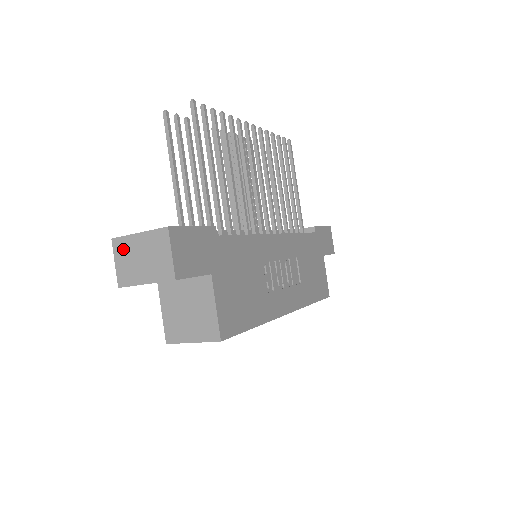
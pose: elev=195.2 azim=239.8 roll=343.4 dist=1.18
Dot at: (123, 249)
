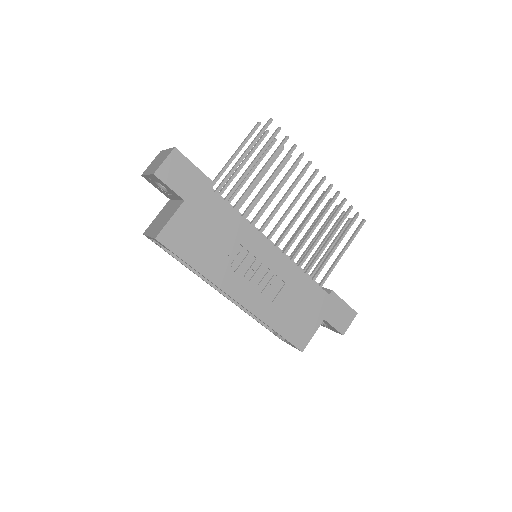
Dot at: (158, 156)
